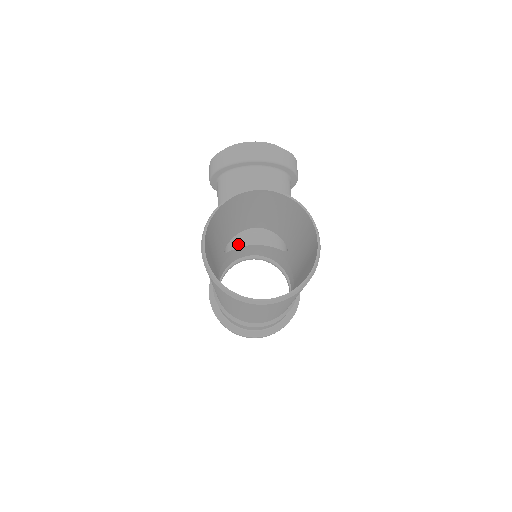
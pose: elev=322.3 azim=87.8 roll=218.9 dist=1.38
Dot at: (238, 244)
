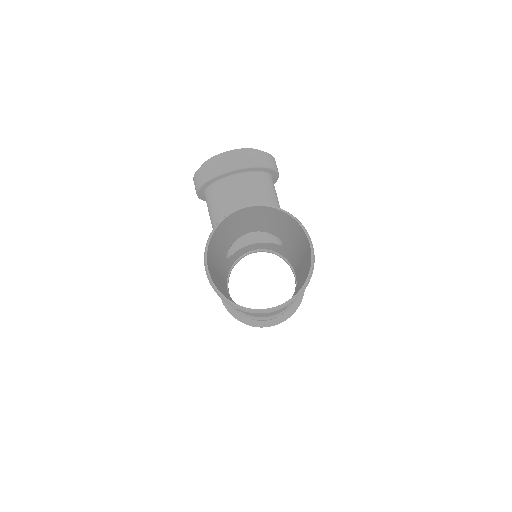
Dot at: (237, 247)
